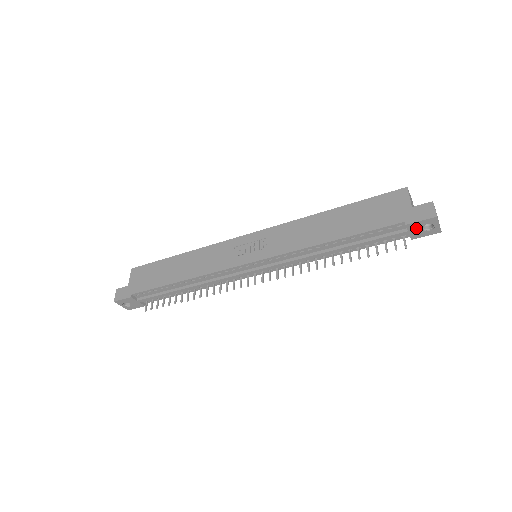
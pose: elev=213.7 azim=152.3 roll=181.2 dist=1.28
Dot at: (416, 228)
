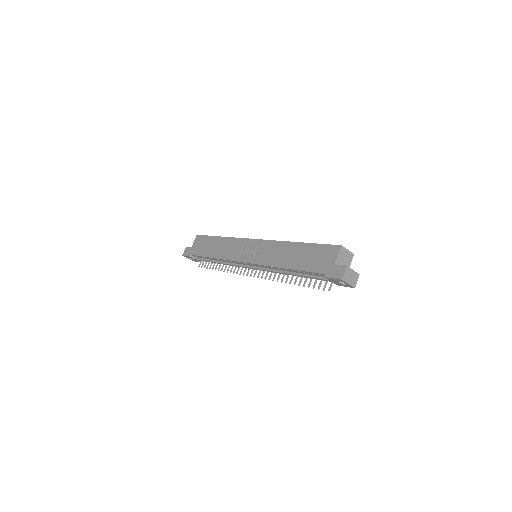
Dot at: (334, 281)
